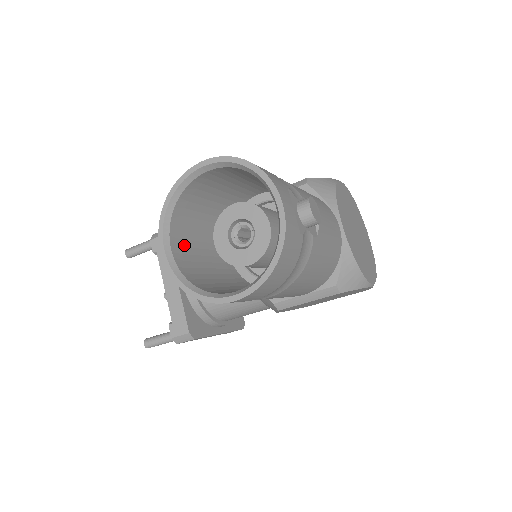
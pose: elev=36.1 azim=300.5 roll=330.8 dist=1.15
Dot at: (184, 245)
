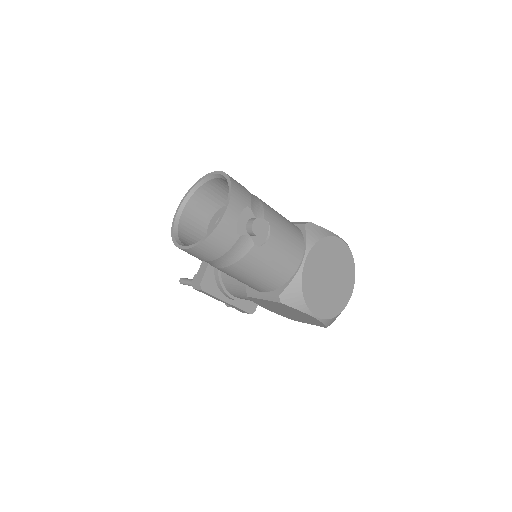
Dot at: (194, 215)
